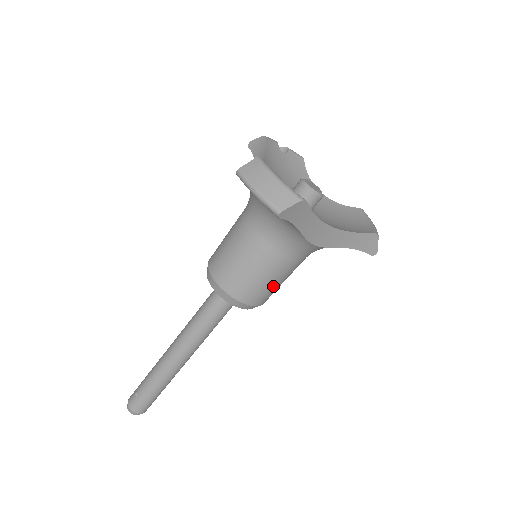
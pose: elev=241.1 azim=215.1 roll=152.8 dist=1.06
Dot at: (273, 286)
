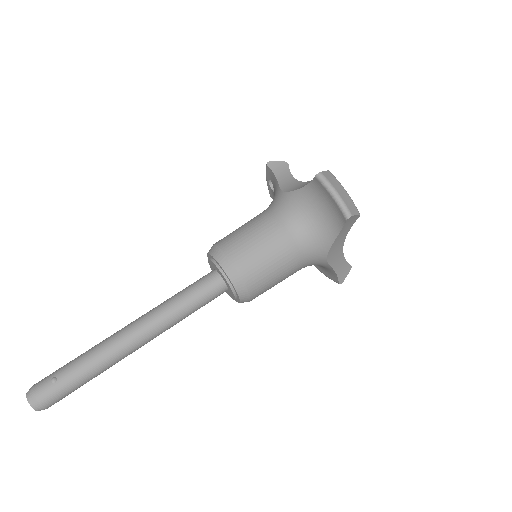
Dot at: (273, 285)
